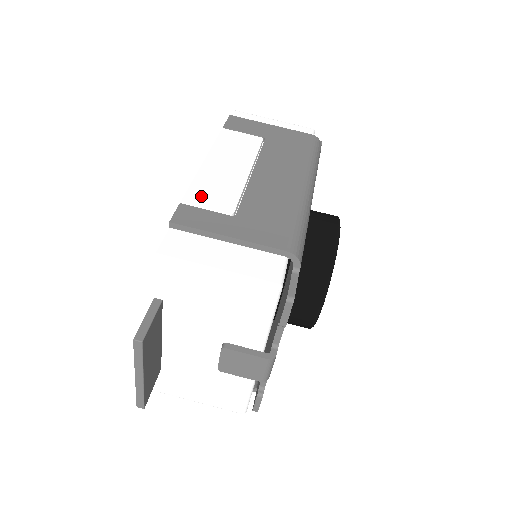
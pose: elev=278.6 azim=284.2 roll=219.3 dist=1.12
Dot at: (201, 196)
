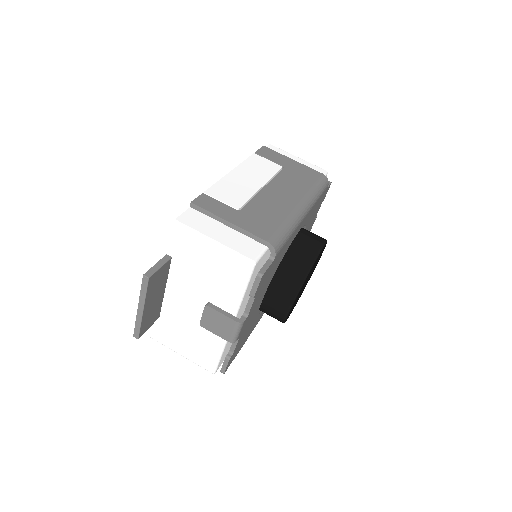
Dot at: (220, 192)
